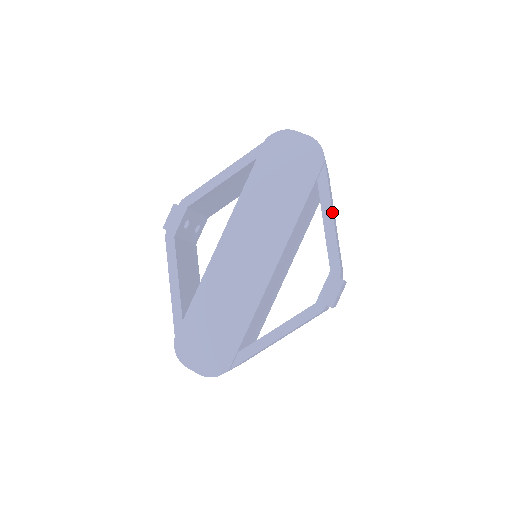
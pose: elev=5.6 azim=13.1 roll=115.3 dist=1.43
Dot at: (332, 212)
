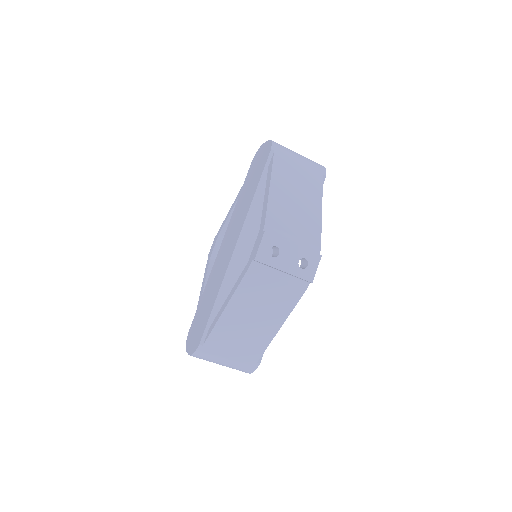
Dot at: (270, 183)
